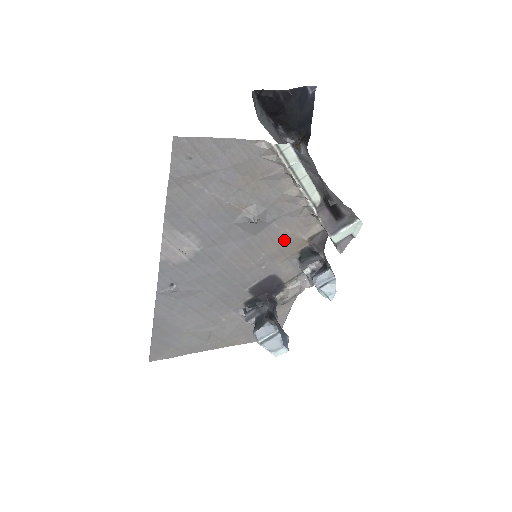
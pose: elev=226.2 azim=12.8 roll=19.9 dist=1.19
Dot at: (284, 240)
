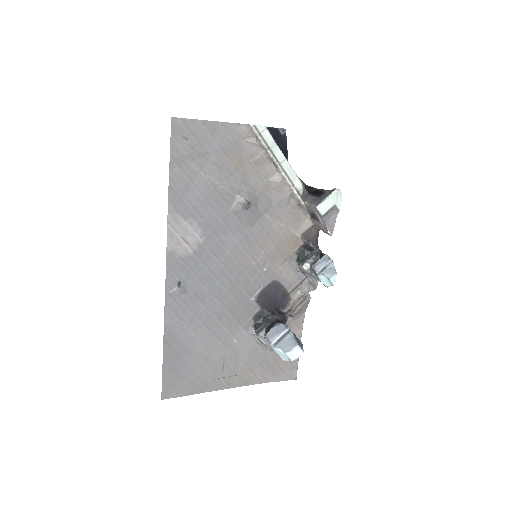
Dot at: (279, 236)
